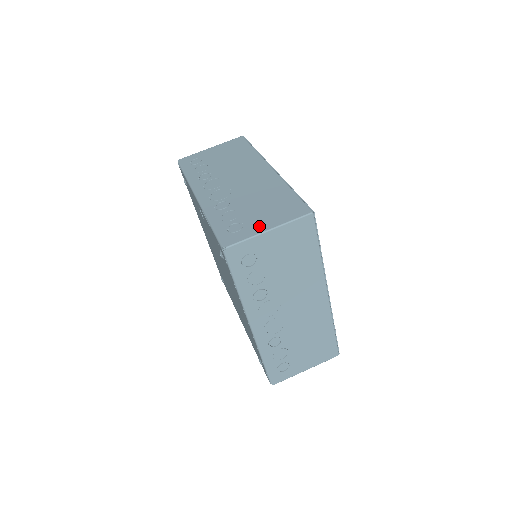
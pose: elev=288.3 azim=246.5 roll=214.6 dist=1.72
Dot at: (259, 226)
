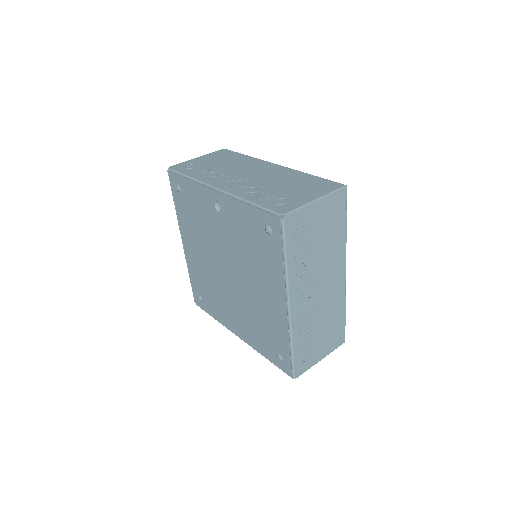
Dot at: (304, 198)
